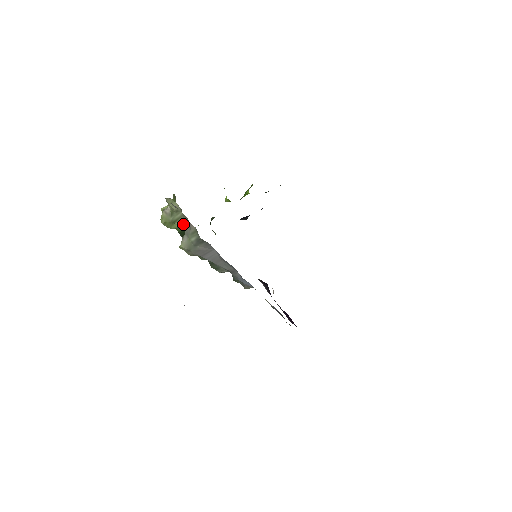
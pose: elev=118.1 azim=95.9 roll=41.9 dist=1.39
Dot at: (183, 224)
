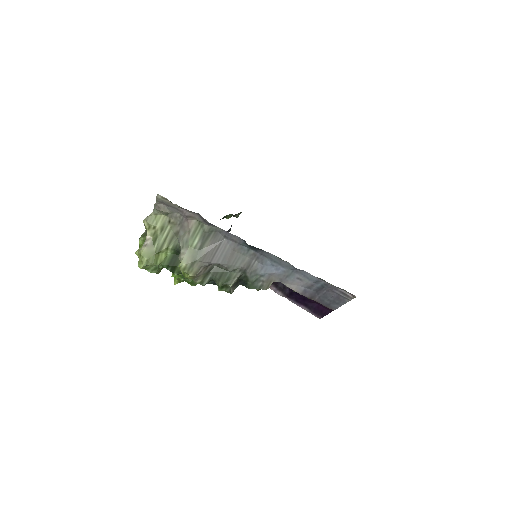
Dot at: (173, 242)
